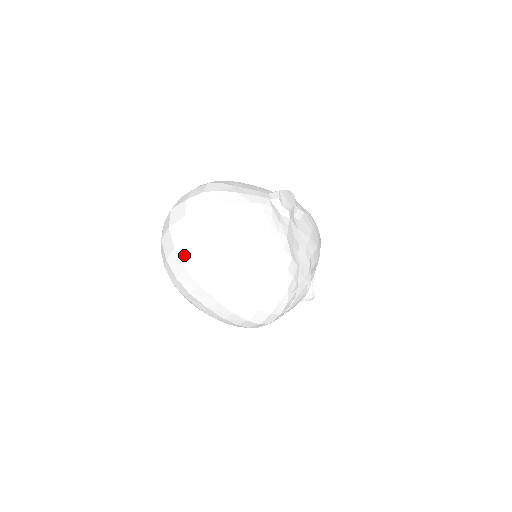
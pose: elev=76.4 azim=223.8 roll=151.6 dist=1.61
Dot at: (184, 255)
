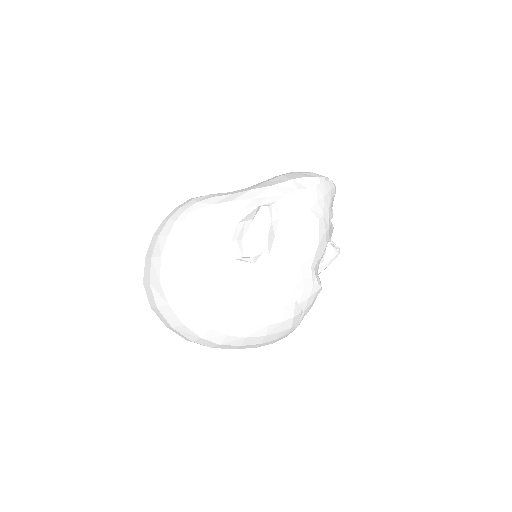
Dot at: occluded
